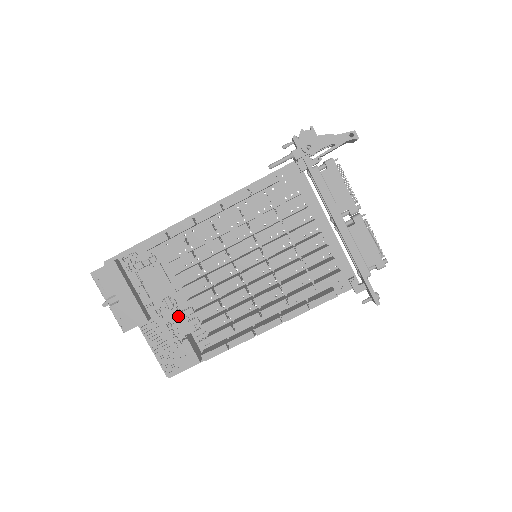
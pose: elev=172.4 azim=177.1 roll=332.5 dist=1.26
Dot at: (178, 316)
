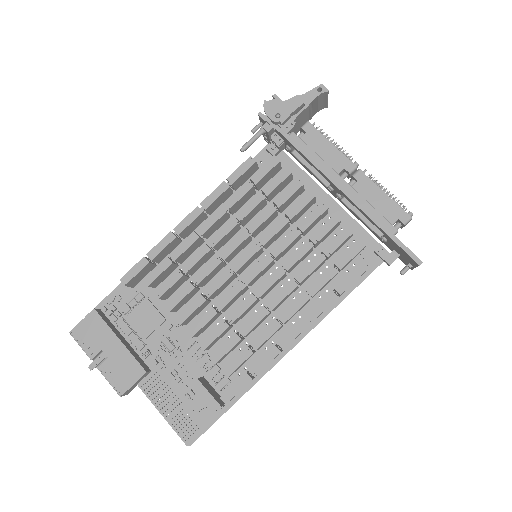
Dot at: (183, 359)
